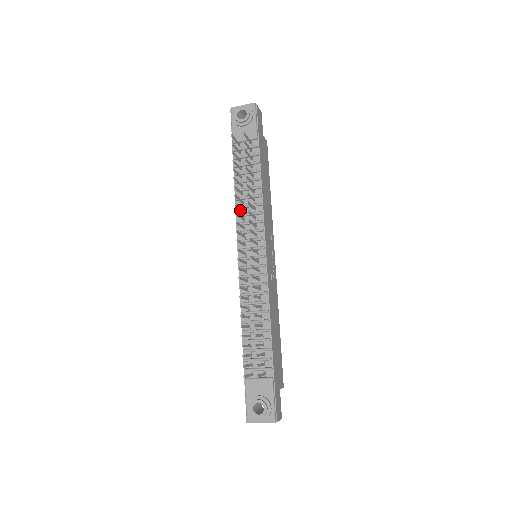
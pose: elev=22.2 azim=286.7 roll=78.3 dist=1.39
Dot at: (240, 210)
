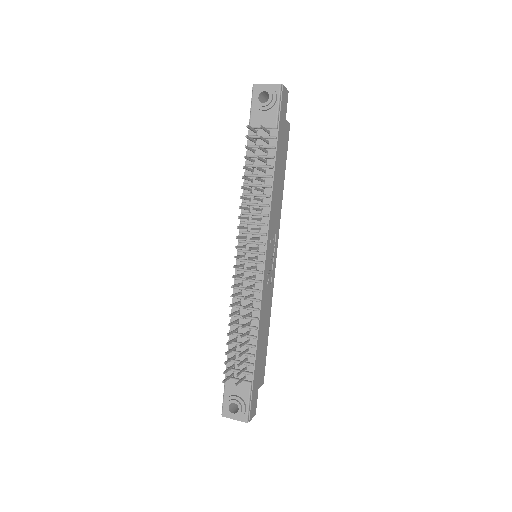
Dot at: occluded
